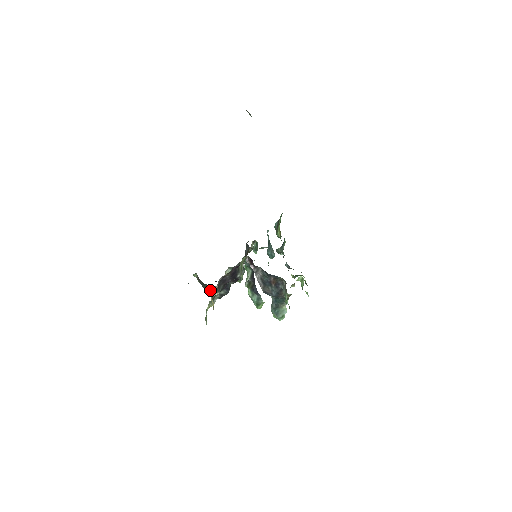
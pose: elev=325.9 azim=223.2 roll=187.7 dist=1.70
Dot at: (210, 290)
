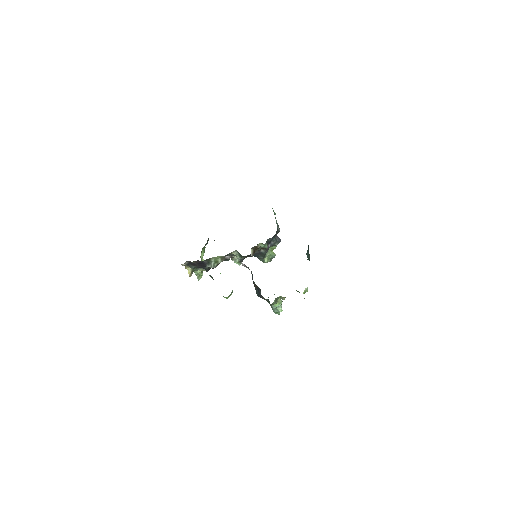
Dot at: occluded
